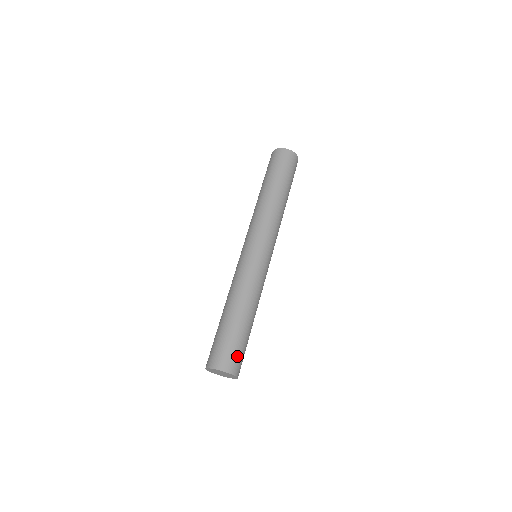
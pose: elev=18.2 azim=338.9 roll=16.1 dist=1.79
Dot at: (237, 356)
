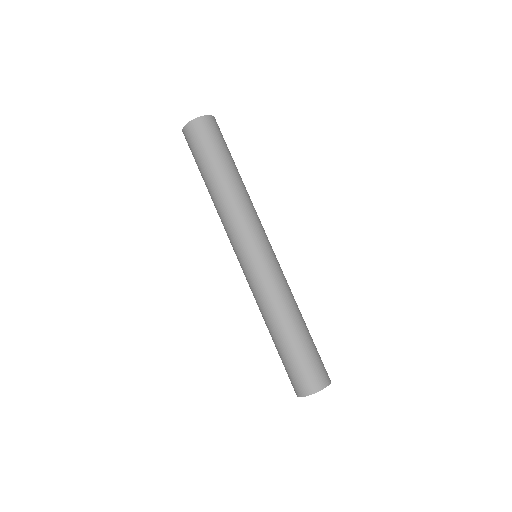
Dot at: (302, 375)
